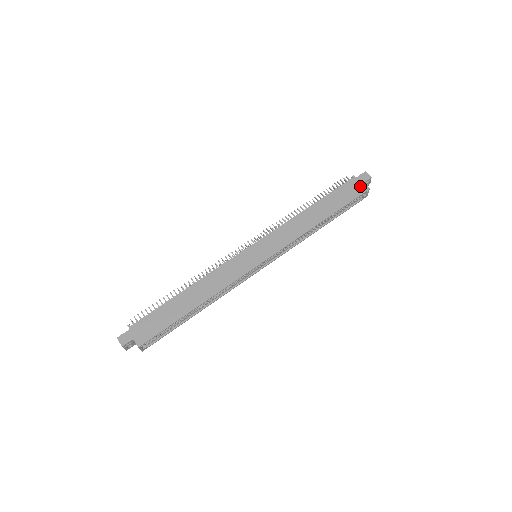
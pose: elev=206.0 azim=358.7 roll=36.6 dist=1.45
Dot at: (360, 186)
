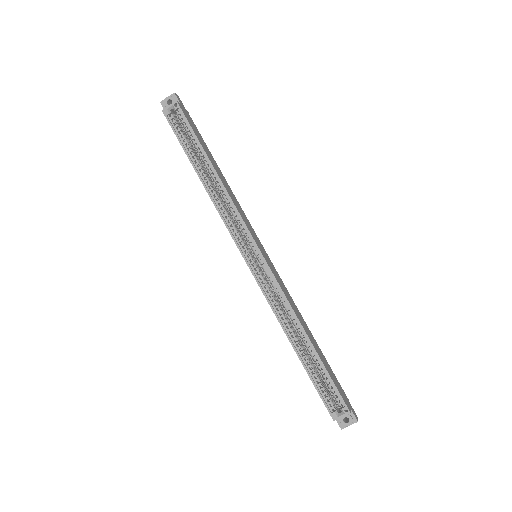
Dot at: (347, 402)
